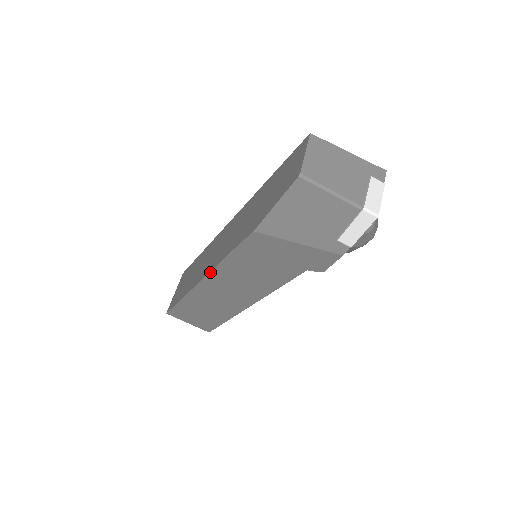
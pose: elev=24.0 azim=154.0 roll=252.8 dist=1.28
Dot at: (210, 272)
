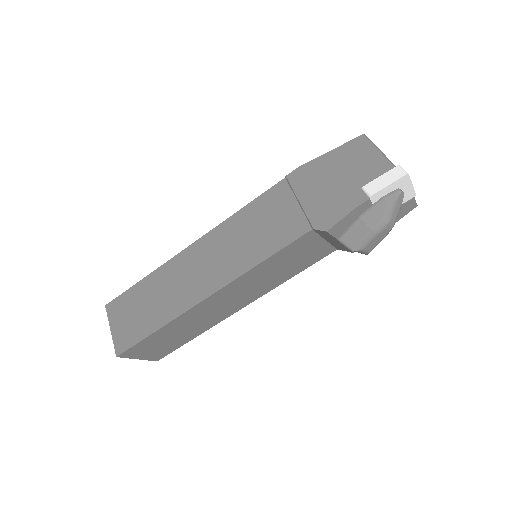
Dot at: (215, 228)
